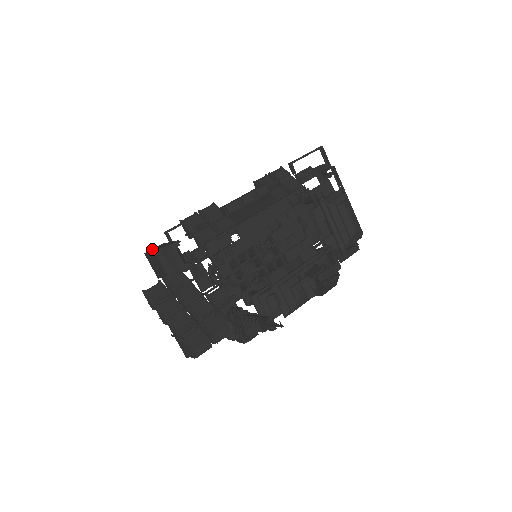
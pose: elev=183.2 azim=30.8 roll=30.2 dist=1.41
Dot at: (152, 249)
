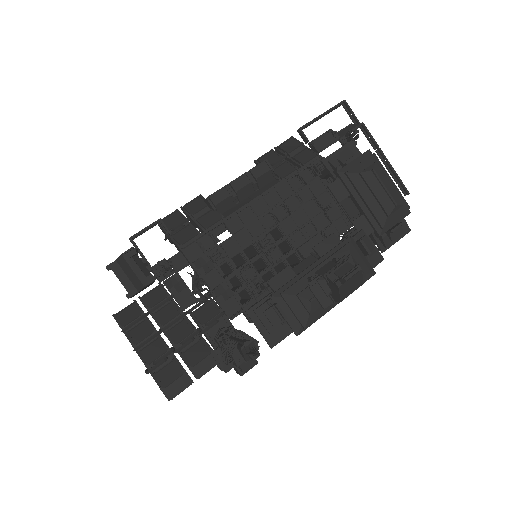
Dot at: occluded
